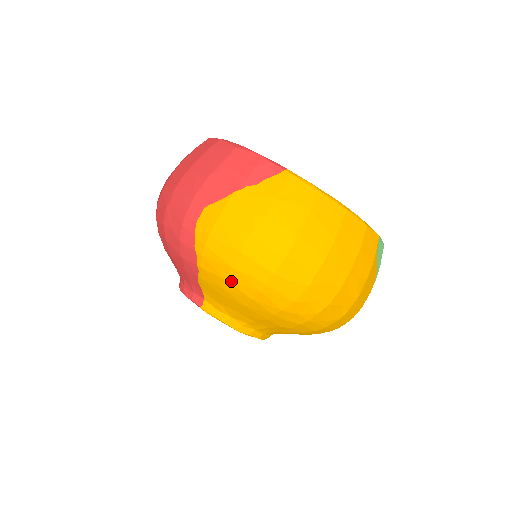
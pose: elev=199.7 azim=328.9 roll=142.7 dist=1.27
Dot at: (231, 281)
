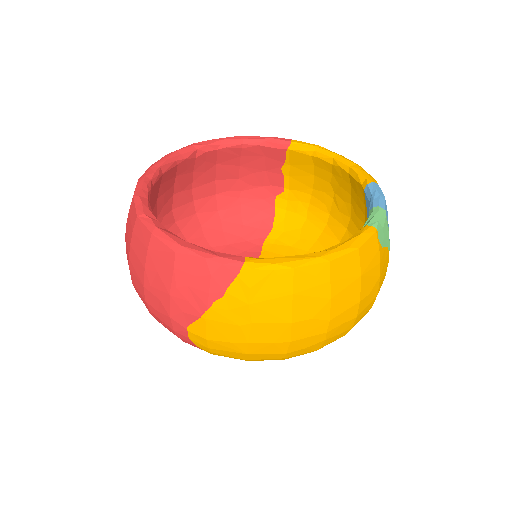
Dot at: occluded
